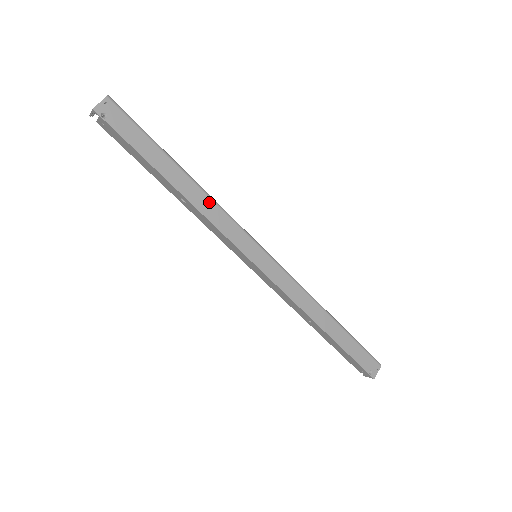
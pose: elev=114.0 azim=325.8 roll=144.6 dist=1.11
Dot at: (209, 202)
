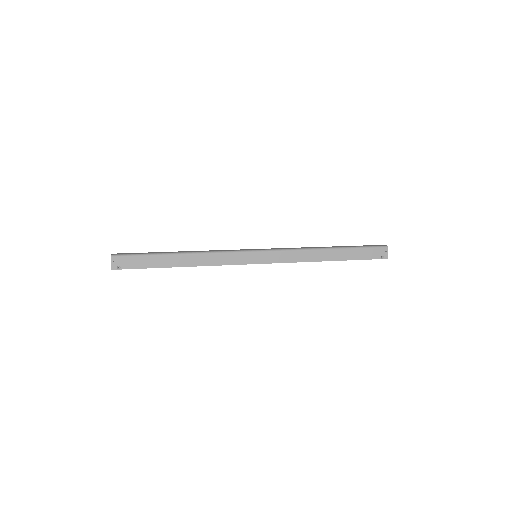
Dot at: (205, 256)
